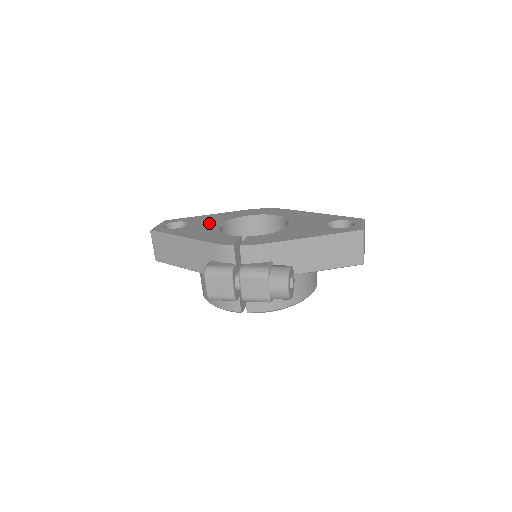
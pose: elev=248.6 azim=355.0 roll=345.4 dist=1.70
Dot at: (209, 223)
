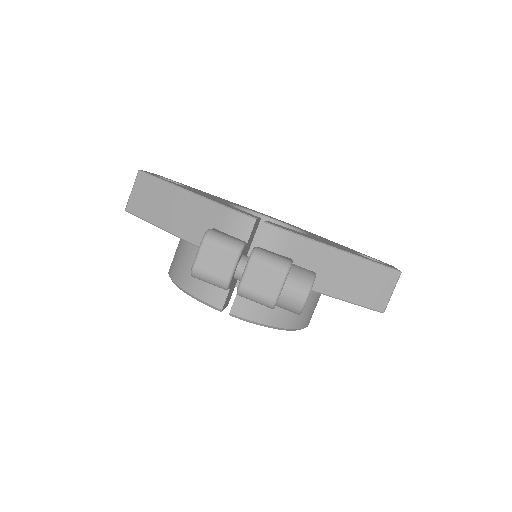
Dot at: occluded
